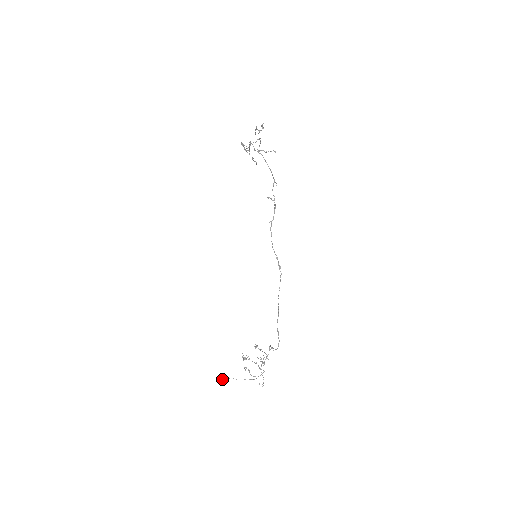
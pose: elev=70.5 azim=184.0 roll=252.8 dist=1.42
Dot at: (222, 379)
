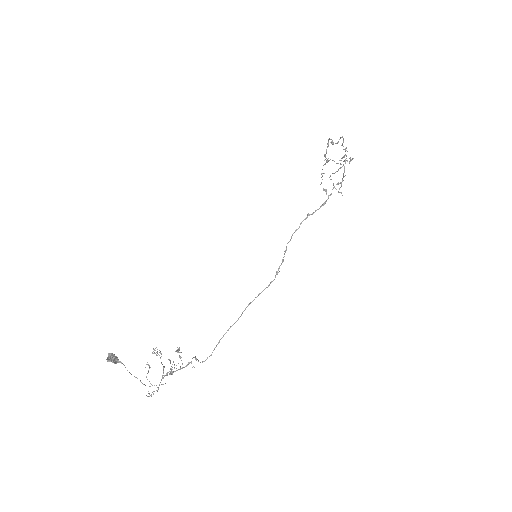
Dot at: (113, 357)
